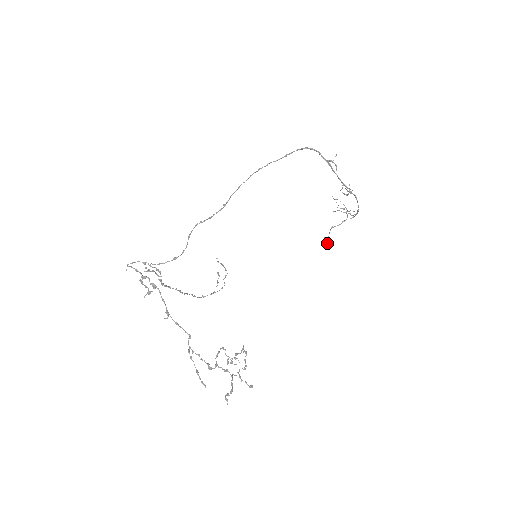
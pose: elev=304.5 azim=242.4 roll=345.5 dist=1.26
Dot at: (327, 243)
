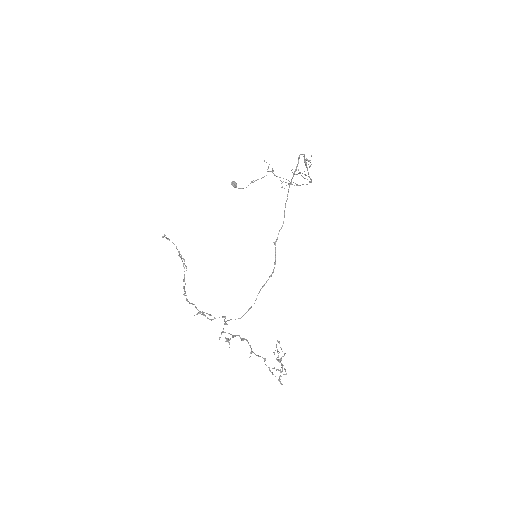
Dot at: occluded
